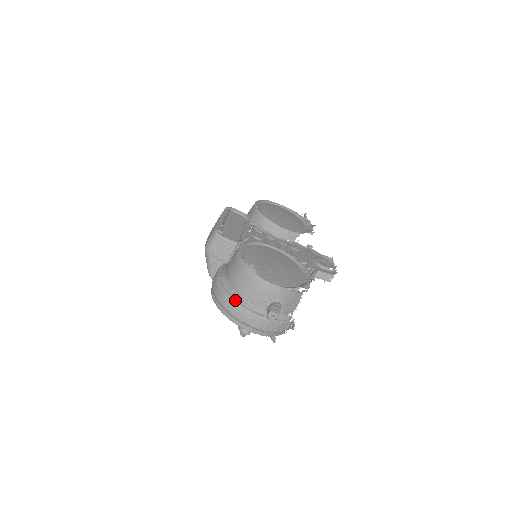
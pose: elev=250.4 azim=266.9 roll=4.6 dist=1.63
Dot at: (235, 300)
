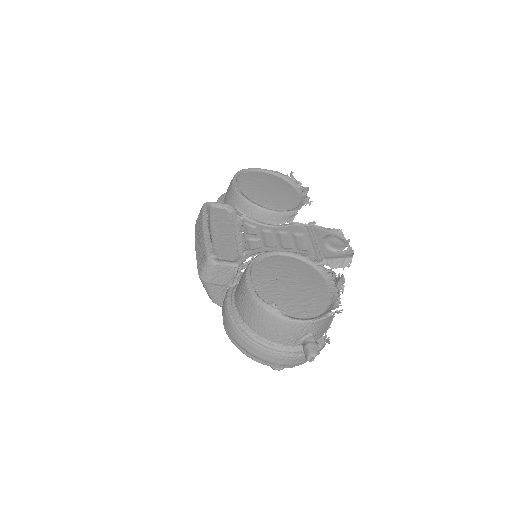
Dot at: (262, 346)
